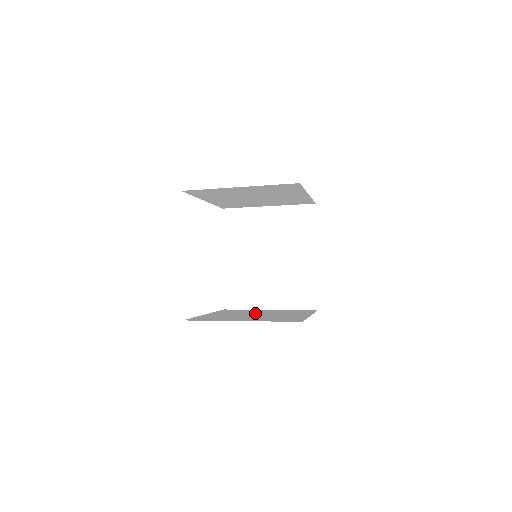
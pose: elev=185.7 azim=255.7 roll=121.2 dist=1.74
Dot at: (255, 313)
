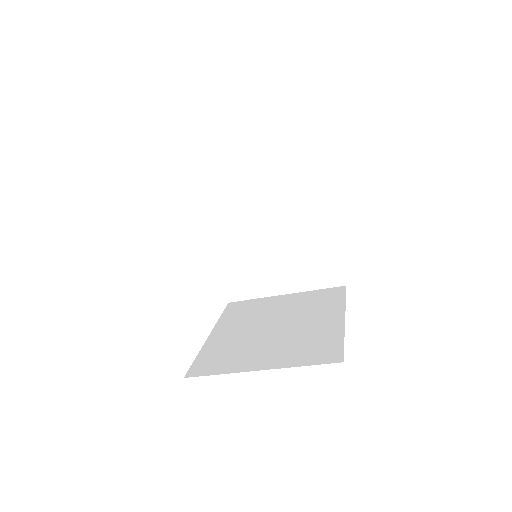
Dot at: (271, 319)
